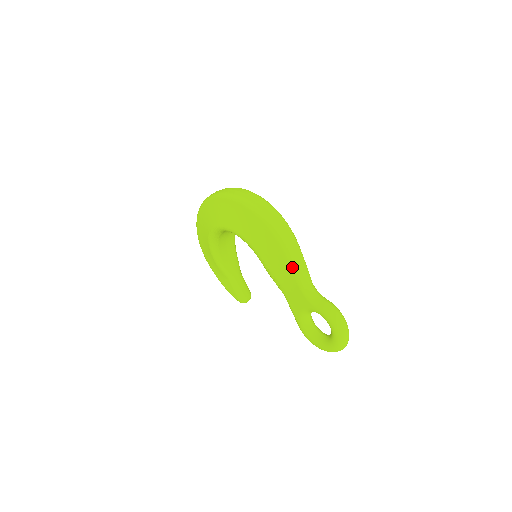
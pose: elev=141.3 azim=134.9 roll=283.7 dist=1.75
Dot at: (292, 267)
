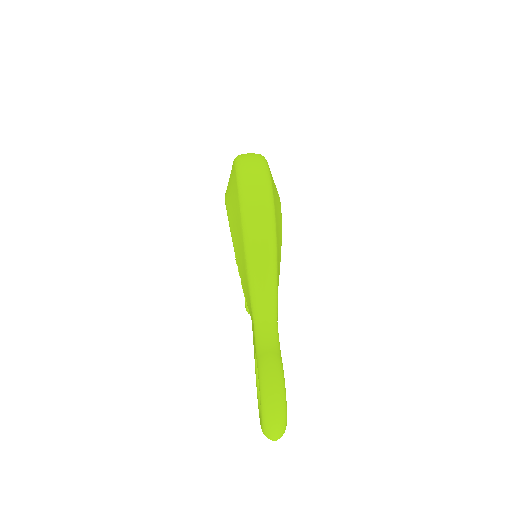
Dot at: (249, 282)
